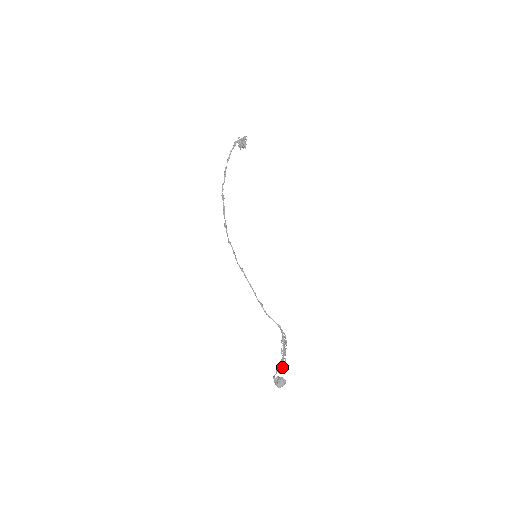
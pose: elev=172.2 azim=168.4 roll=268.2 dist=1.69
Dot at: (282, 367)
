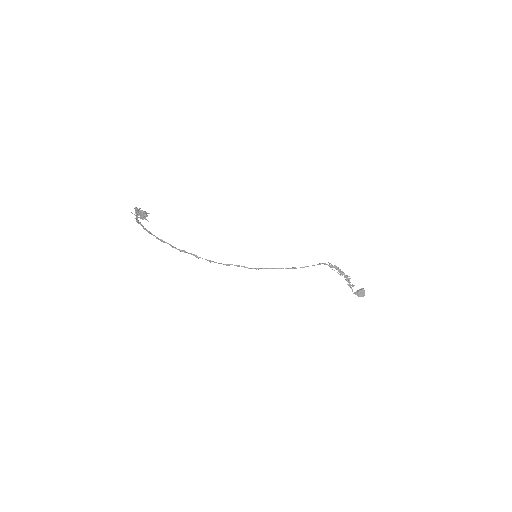
Dot at: occluded
